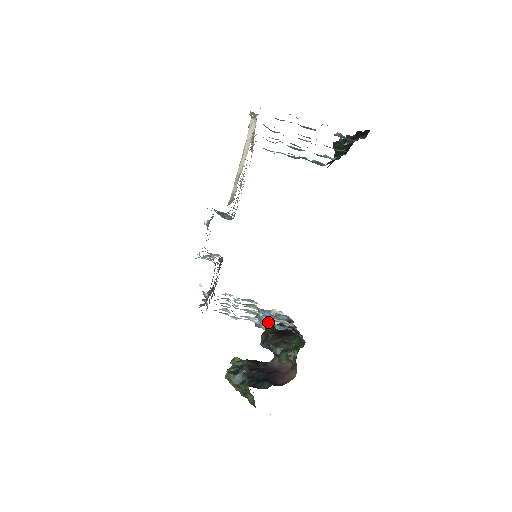
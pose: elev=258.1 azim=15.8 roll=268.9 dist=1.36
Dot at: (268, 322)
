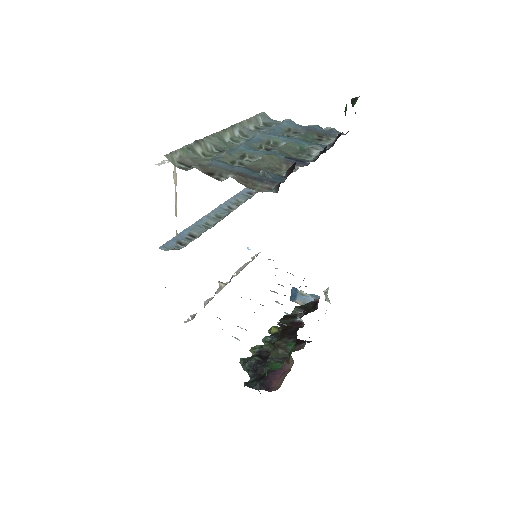
Dot at: (301, 298)
